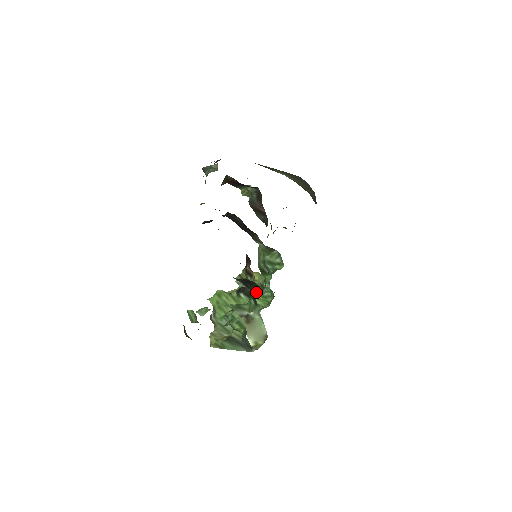
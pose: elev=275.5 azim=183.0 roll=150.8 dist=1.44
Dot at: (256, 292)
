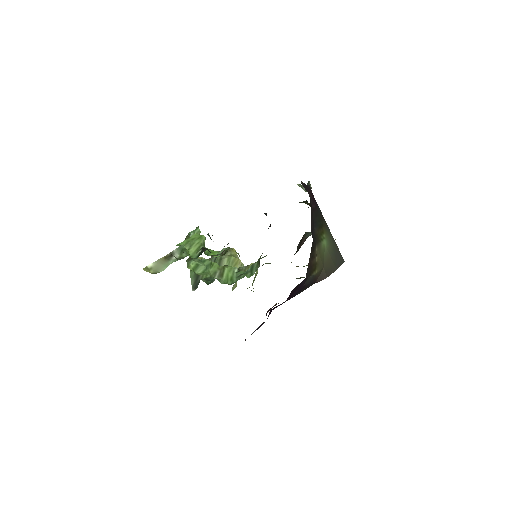
Dot at: occluded
